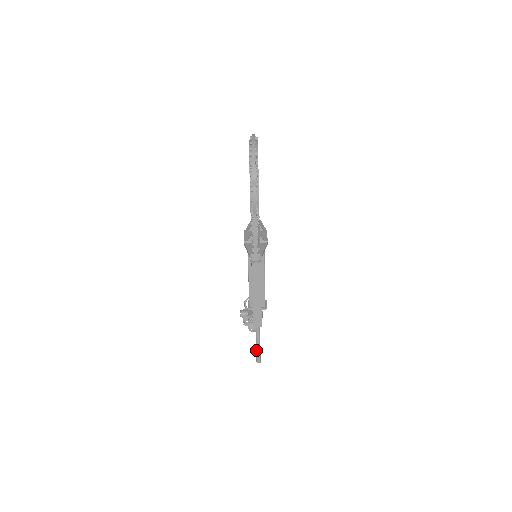
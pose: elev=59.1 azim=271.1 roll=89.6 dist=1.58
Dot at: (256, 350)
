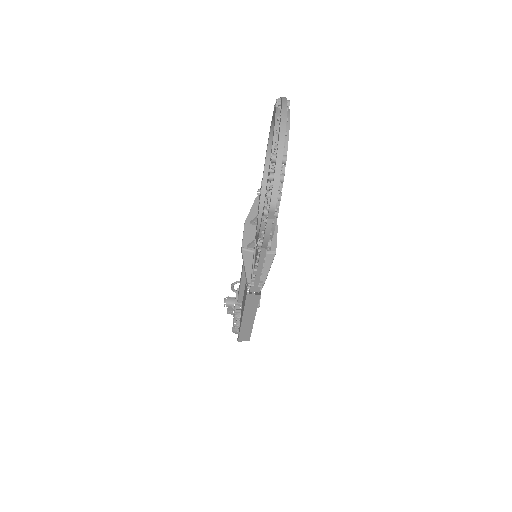
Dot at: occluded
